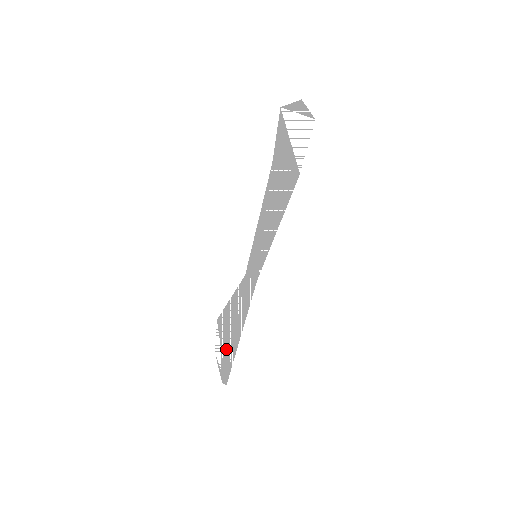
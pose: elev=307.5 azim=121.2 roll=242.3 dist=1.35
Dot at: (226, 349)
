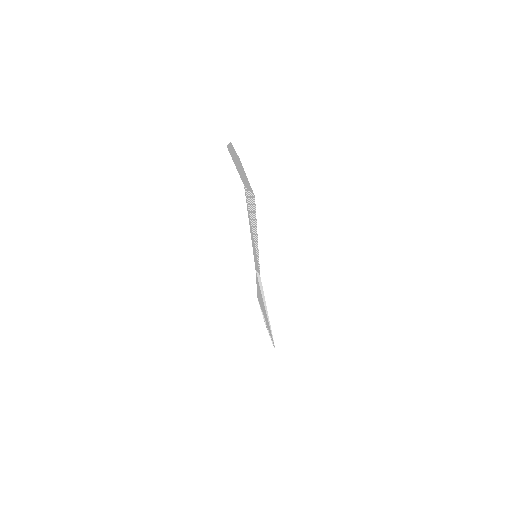
Dot at: (267, 322)
